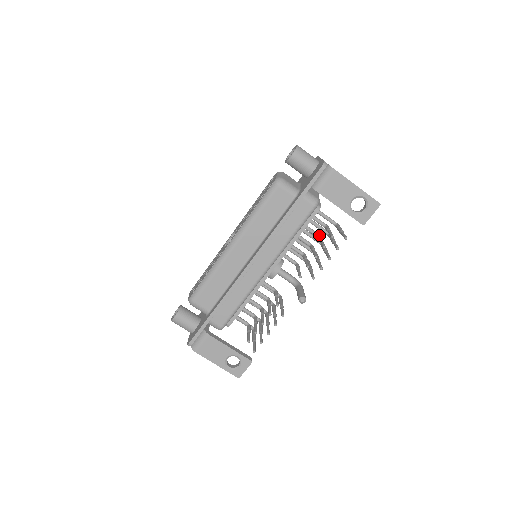
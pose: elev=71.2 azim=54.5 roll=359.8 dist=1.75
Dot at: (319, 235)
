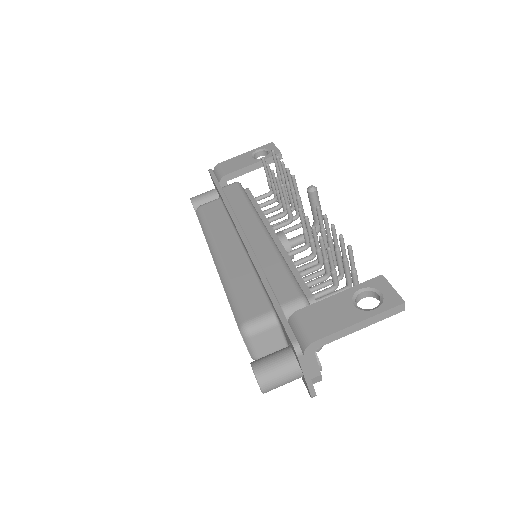
Dot at: (274, 196)
